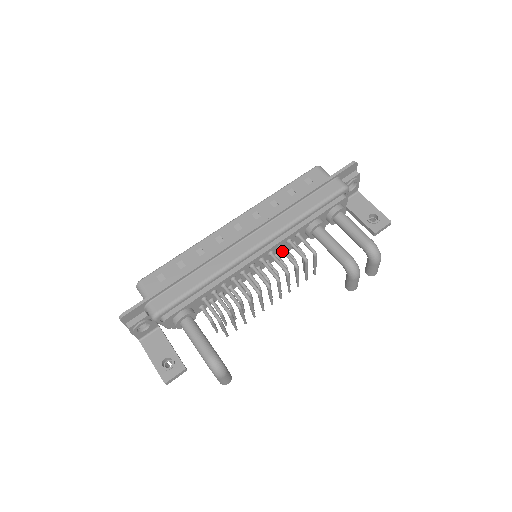
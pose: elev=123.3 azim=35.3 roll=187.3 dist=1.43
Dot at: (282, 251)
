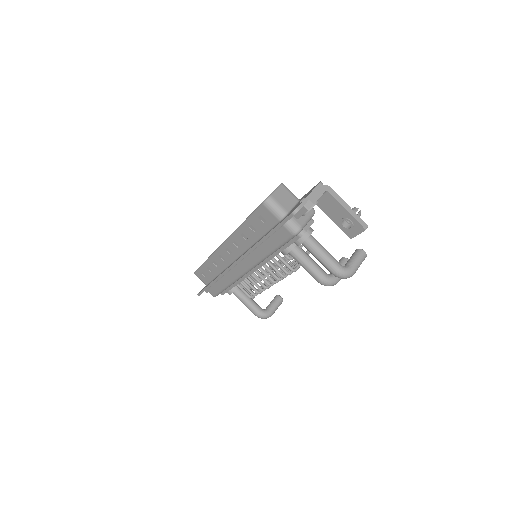
Dot at: occluded
